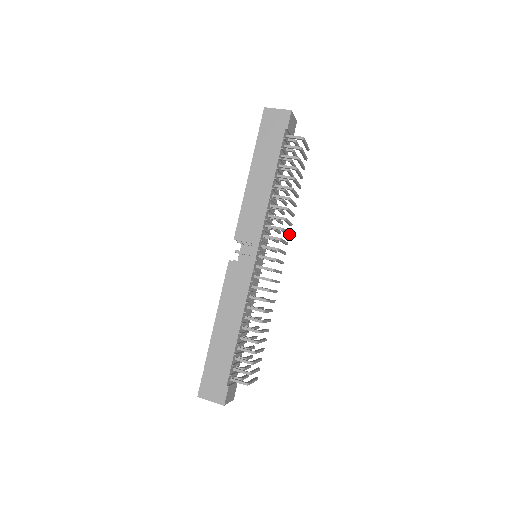
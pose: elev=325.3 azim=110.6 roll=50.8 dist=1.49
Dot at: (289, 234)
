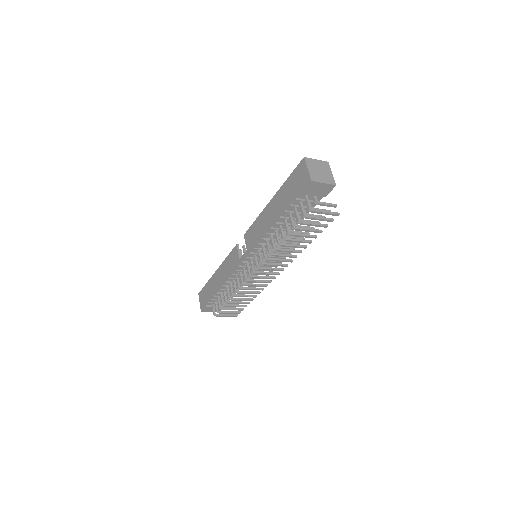
Dot at: (289, 261)
